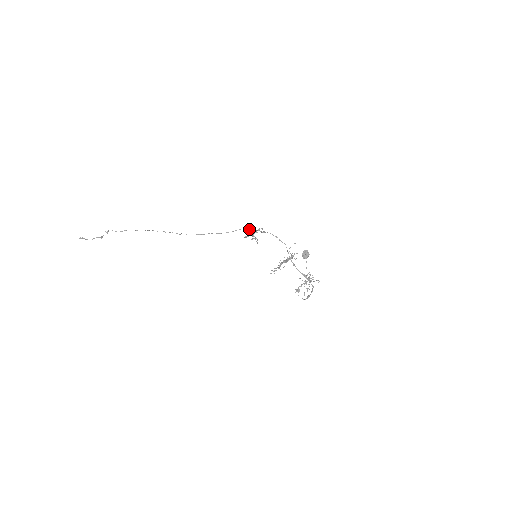
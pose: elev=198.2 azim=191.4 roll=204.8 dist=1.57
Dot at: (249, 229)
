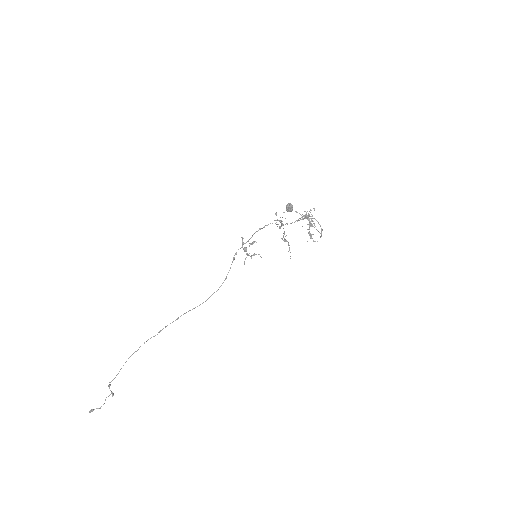
Dot at: (236, 253)
